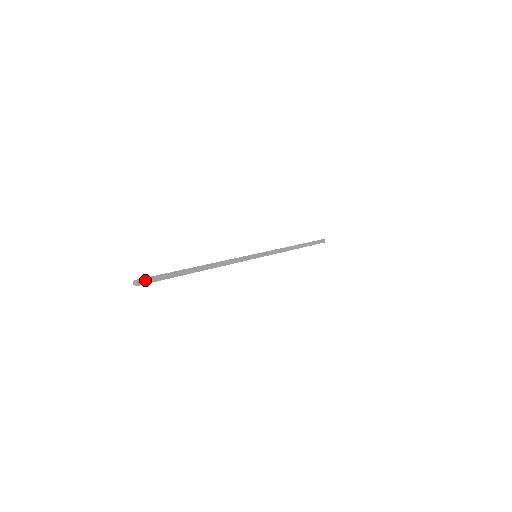
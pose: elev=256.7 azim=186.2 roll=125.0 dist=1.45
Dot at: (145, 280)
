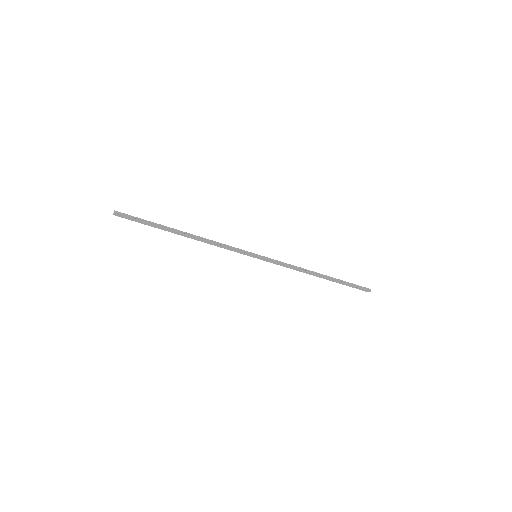
Dot at: (122, 215)
